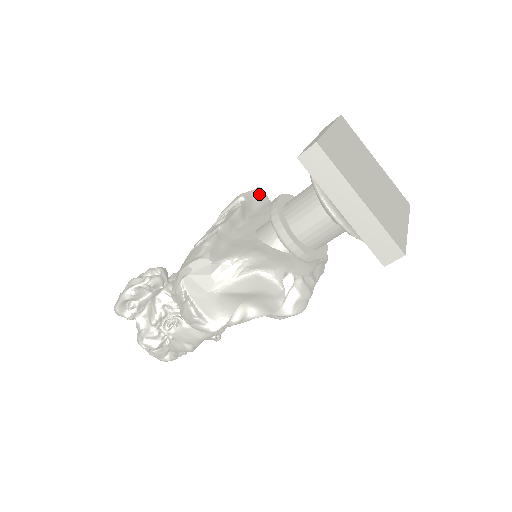
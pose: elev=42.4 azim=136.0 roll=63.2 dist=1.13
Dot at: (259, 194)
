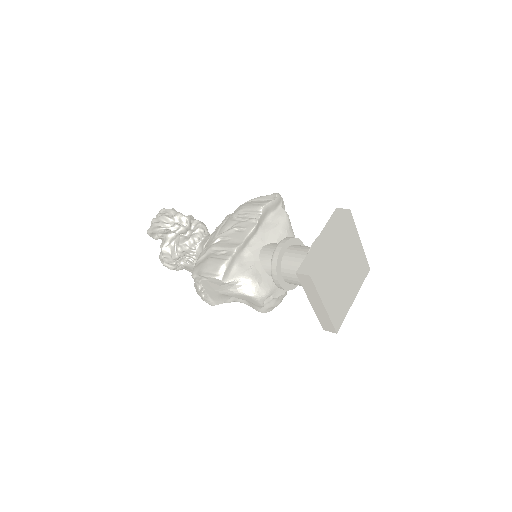
Dot at: (275, 203)
